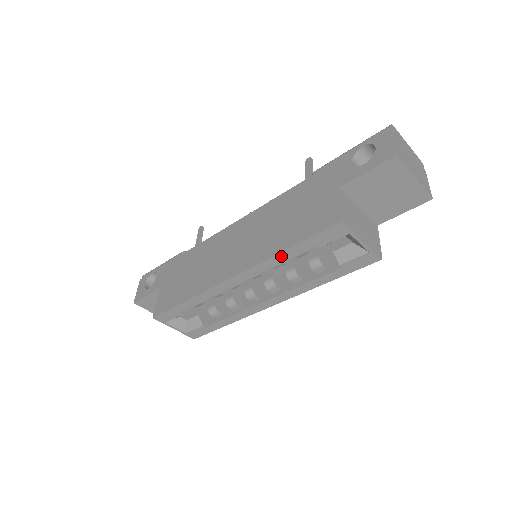
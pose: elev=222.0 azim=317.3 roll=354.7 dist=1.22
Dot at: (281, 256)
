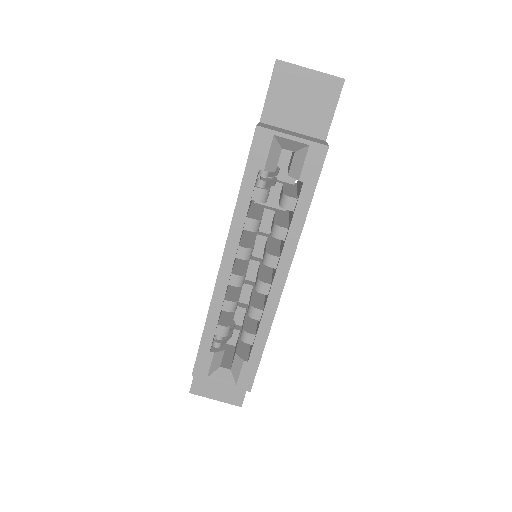
Dot at: (240, 204)
